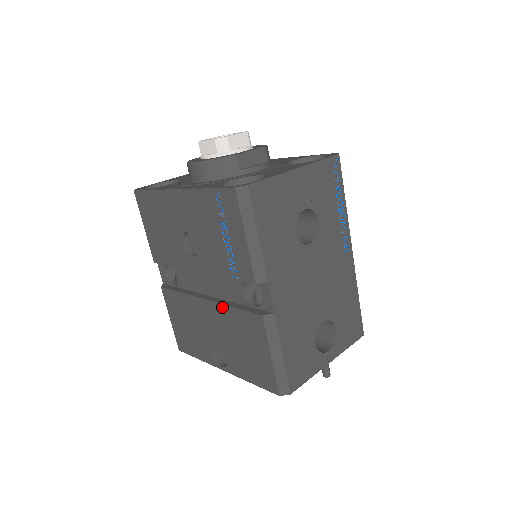
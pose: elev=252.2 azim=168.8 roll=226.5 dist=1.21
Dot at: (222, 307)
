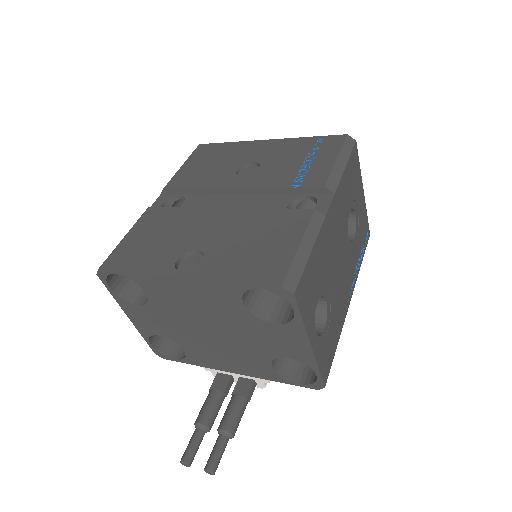
Dot at: (250, 210)
